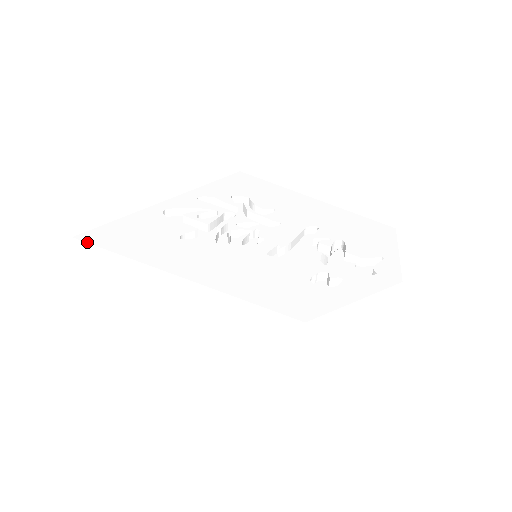
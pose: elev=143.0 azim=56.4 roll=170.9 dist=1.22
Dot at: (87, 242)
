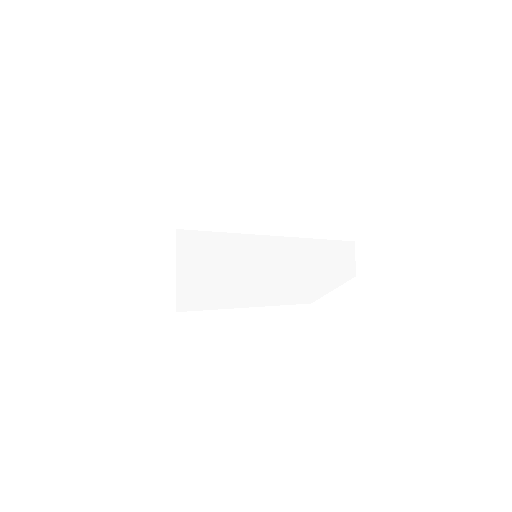
Dot at: (190, 183)
